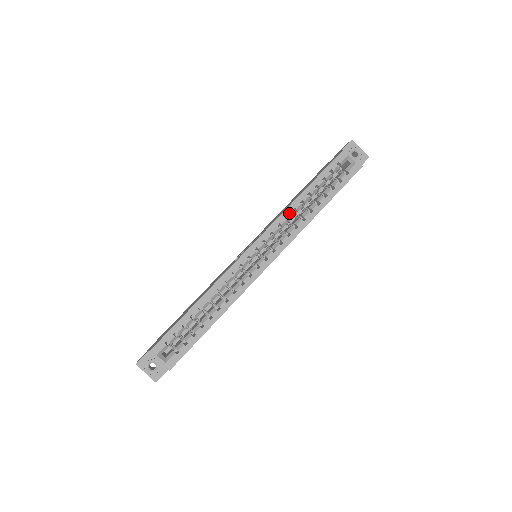
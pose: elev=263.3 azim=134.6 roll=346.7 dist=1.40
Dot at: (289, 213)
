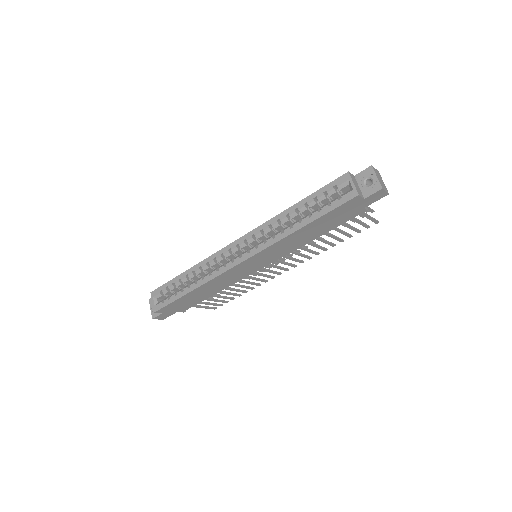
Dot at: (273, 222)
